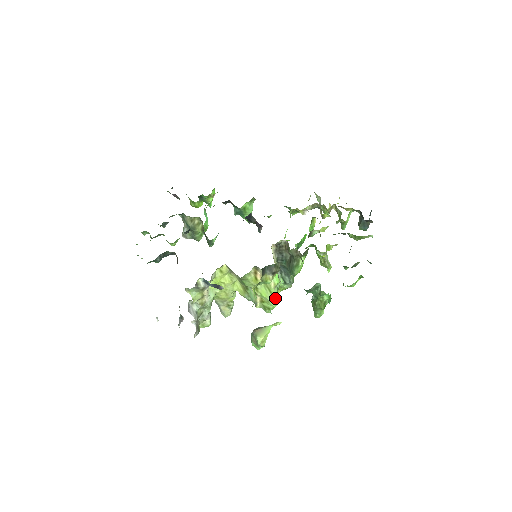
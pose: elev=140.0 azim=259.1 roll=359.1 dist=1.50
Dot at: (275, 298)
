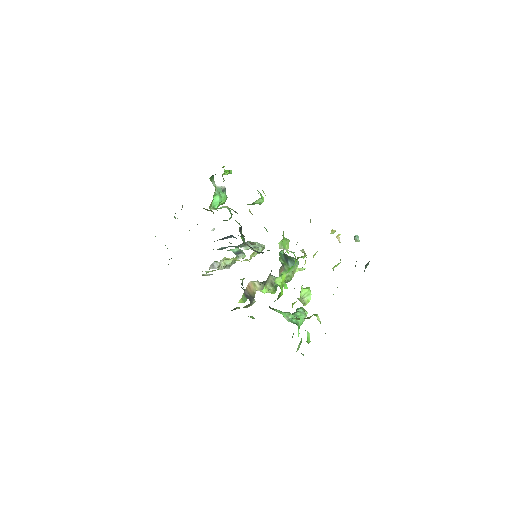
Dot at: (270, 292)
